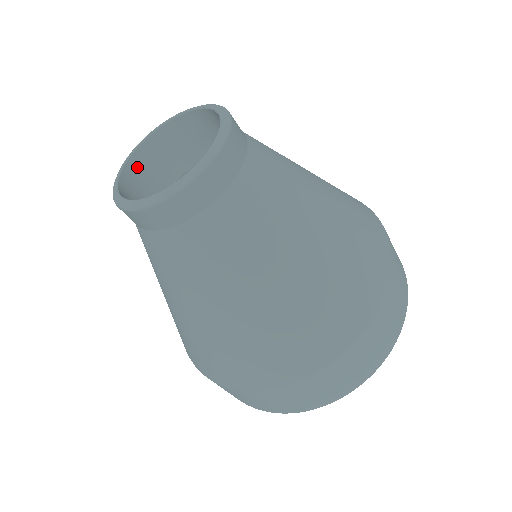
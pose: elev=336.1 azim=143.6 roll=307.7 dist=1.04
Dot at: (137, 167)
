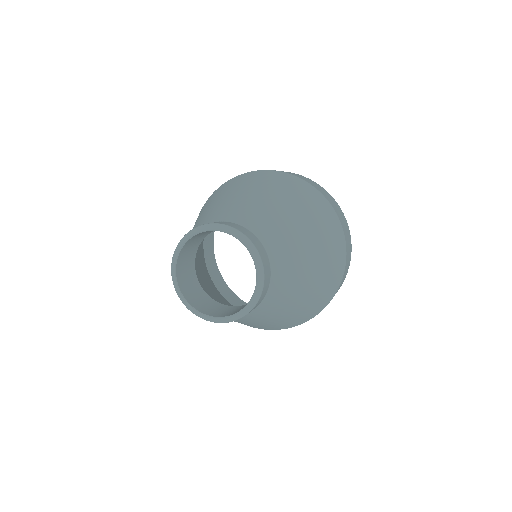
Dot at: (183, 286)
